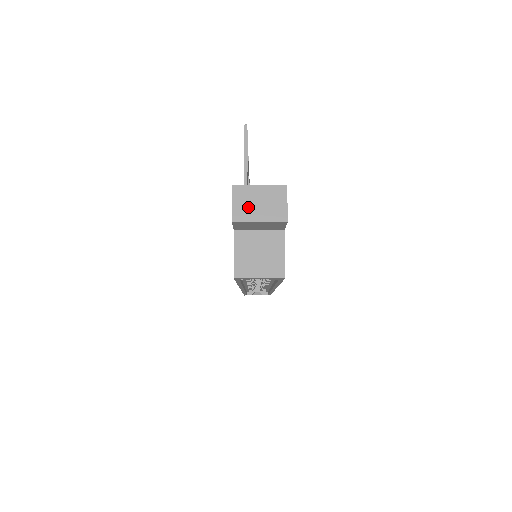
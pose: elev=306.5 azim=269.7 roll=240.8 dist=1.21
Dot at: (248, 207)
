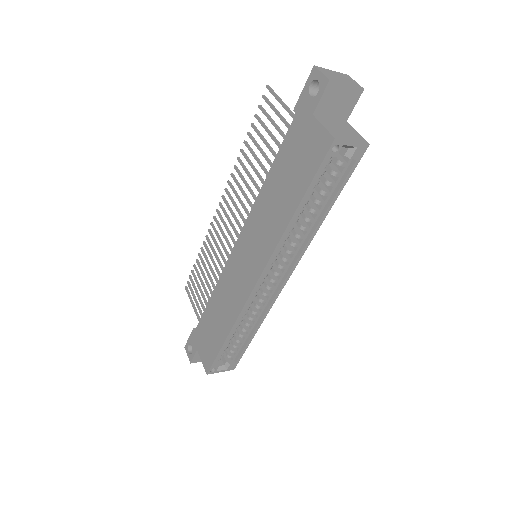
Dot at: (334, 77)
